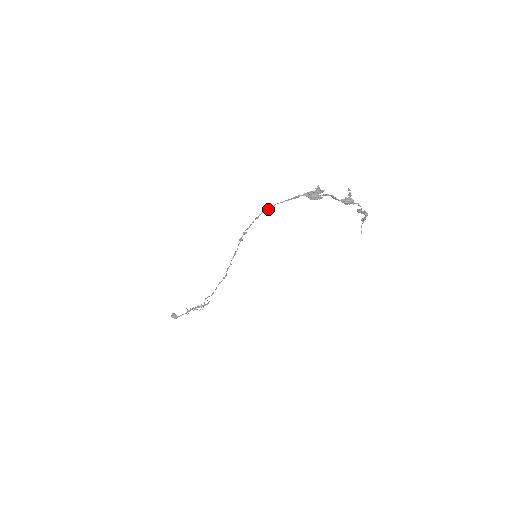
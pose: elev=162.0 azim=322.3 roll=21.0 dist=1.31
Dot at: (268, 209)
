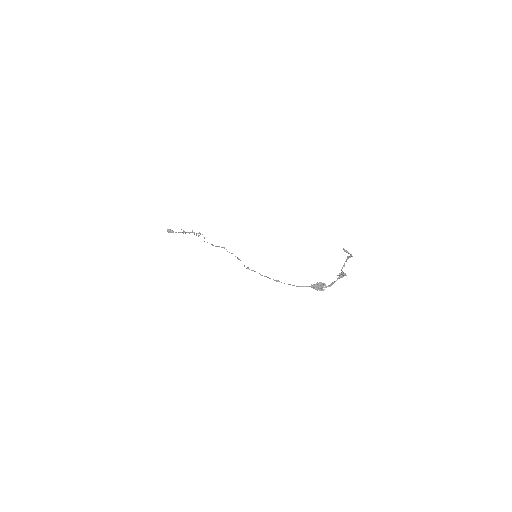
Dot at: occluded
